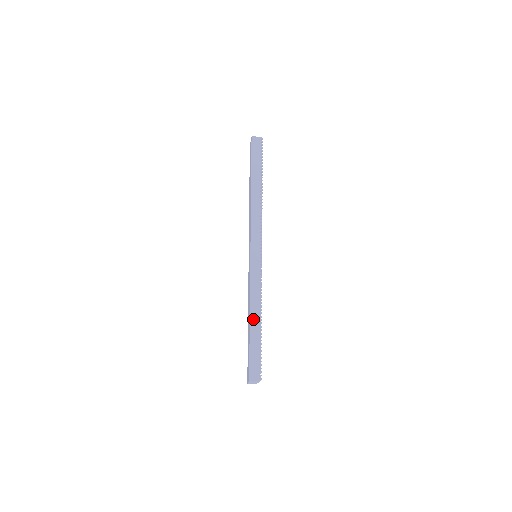
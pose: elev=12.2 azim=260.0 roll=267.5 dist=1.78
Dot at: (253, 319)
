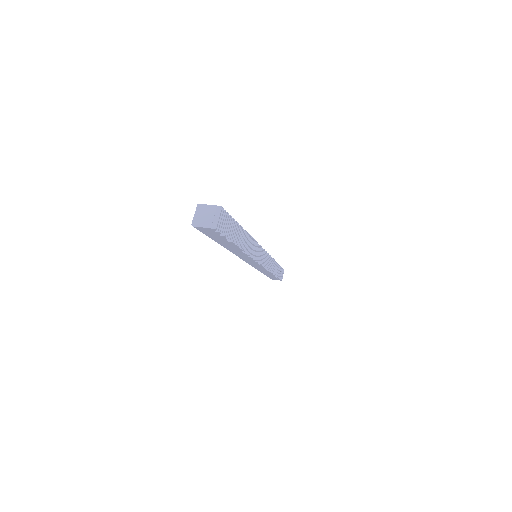
Dot at: (264, 273)
